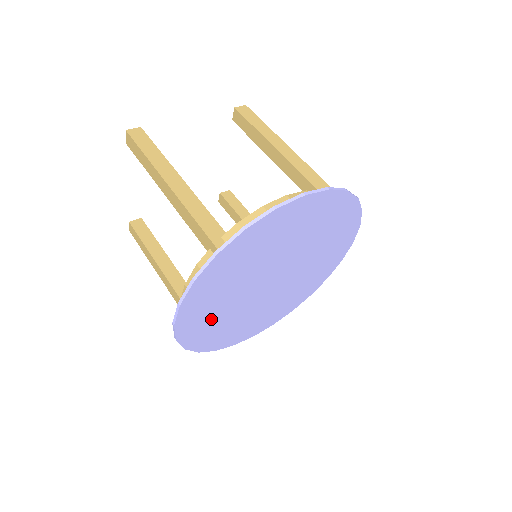
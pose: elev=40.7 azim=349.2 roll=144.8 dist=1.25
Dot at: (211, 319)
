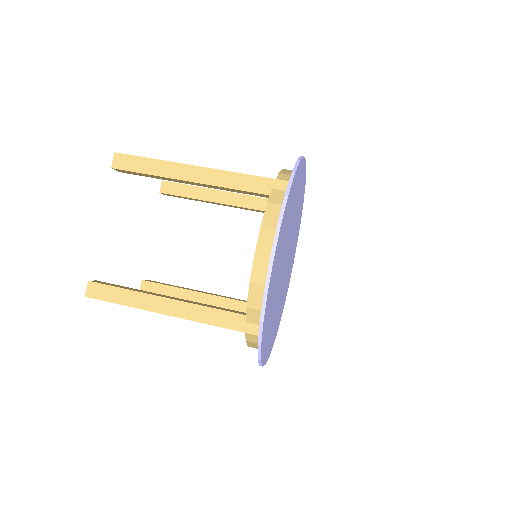
Dot at: (274, 282)
